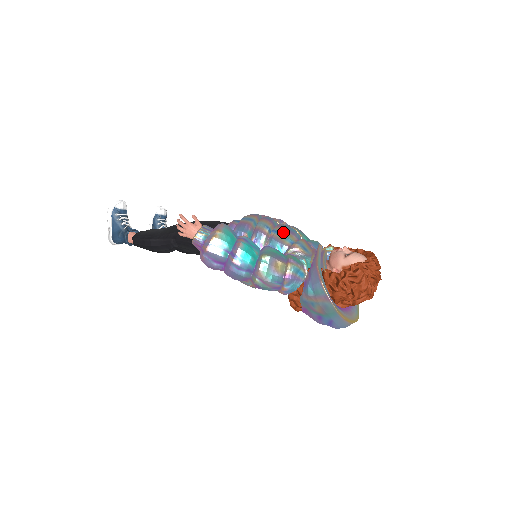
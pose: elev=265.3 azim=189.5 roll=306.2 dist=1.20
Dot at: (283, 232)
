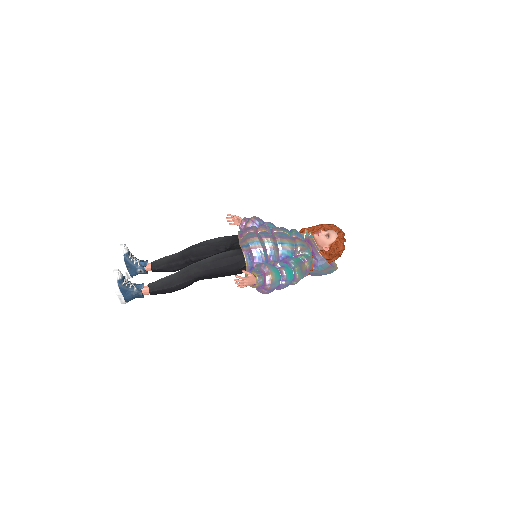
Dot at: (284, 241)
